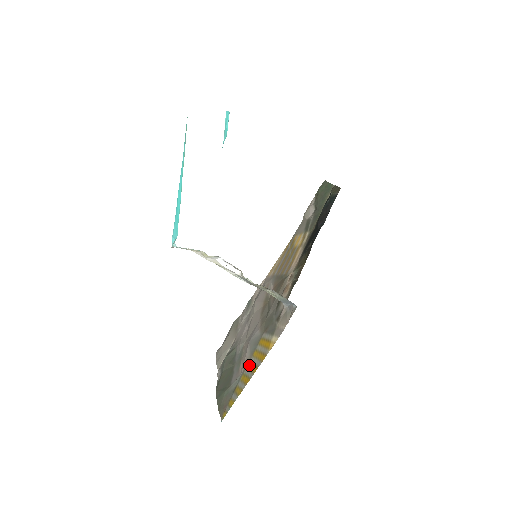
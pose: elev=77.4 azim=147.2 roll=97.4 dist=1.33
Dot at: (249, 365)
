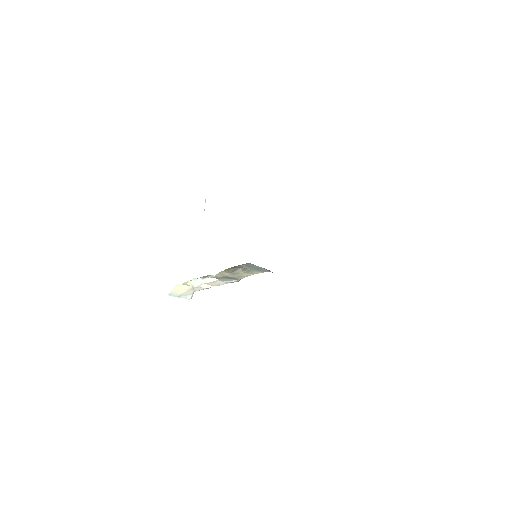
Dot at: occluded
